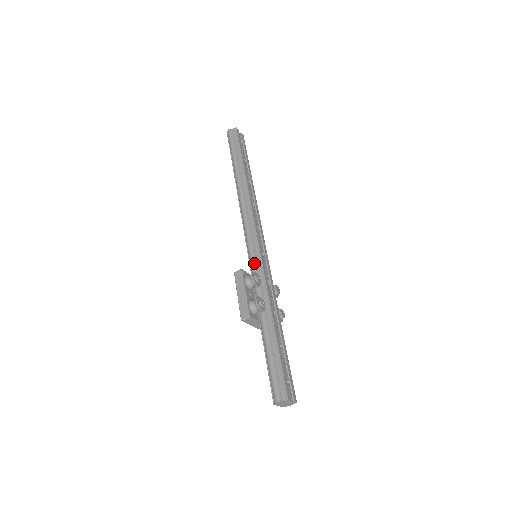
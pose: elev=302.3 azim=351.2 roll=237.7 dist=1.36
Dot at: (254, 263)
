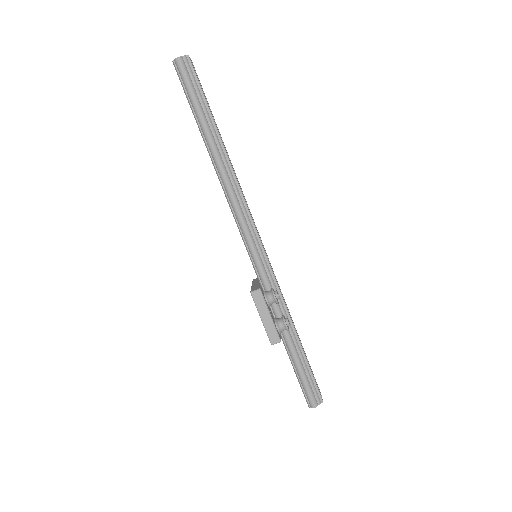
Dot at: (264, 273)
